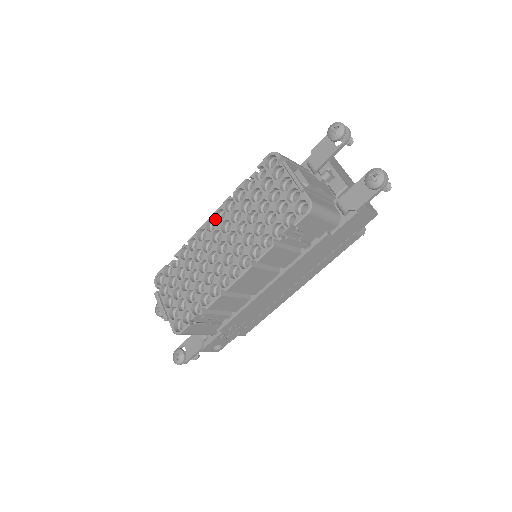
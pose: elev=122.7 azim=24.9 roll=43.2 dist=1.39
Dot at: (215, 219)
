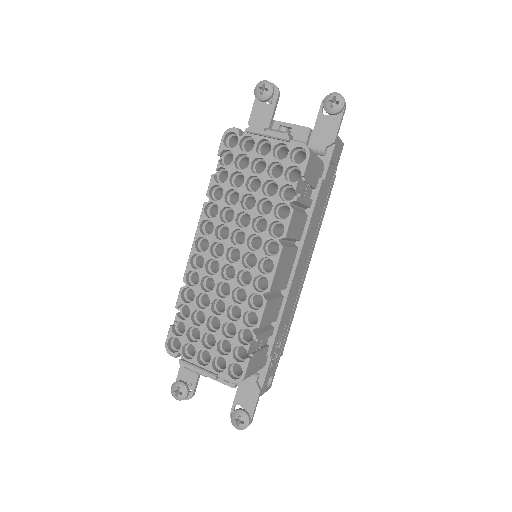
Dot at: (203, 235)
